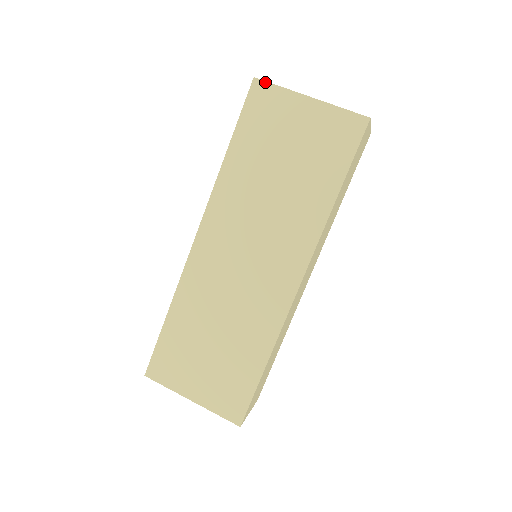
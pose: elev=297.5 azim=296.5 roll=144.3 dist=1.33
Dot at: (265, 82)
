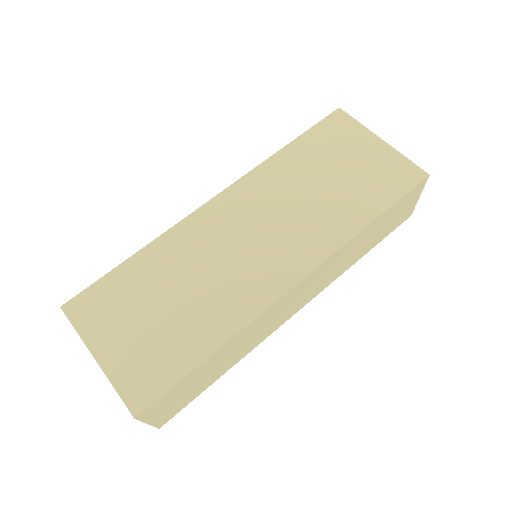
Dot at: (347, 114)
